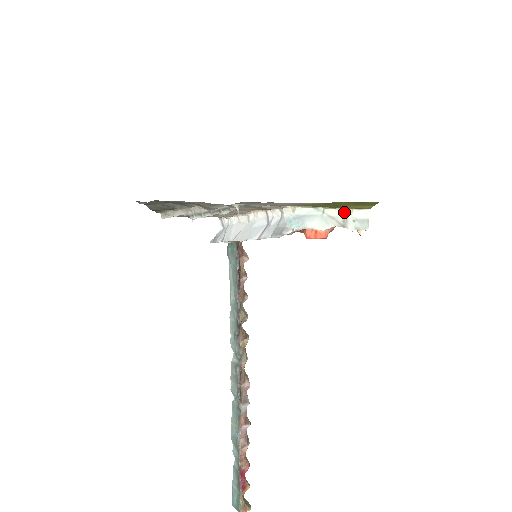
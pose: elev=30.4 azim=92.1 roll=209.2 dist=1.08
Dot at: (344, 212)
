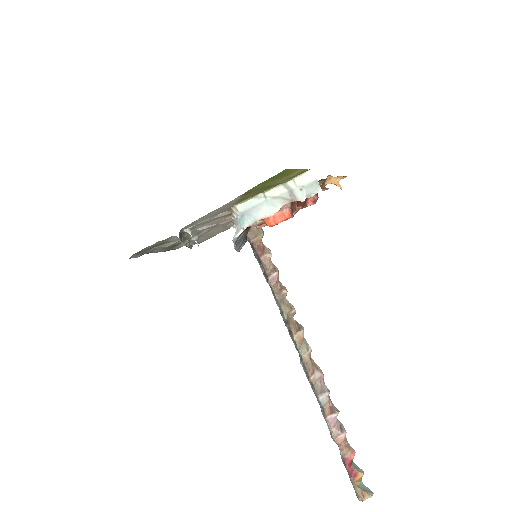
Dot at: (286, 186)
